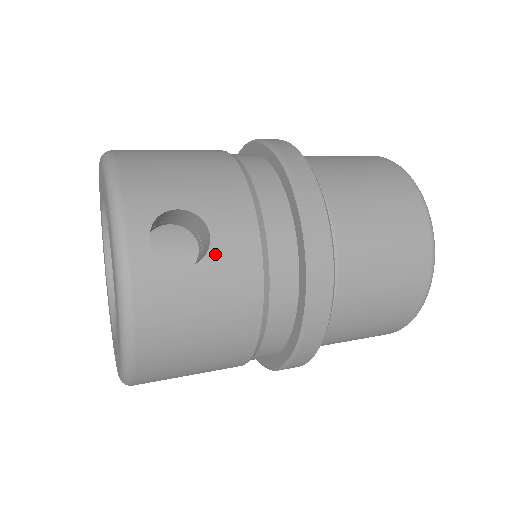
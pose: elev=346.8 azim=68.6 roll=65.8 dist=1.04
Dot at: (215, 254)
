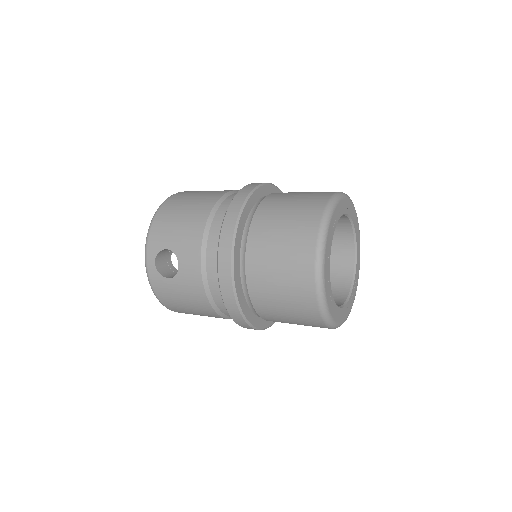
Dot at: (181, 274)
